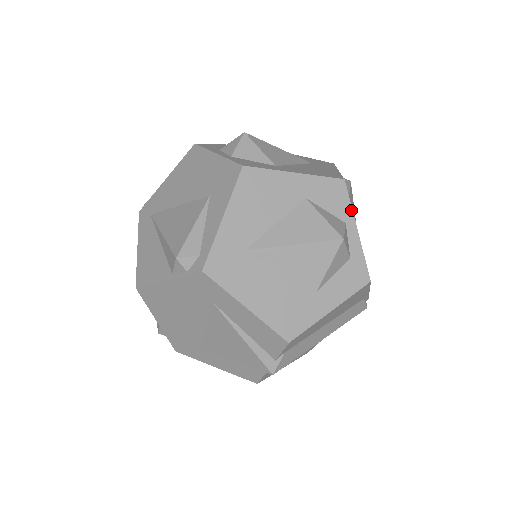
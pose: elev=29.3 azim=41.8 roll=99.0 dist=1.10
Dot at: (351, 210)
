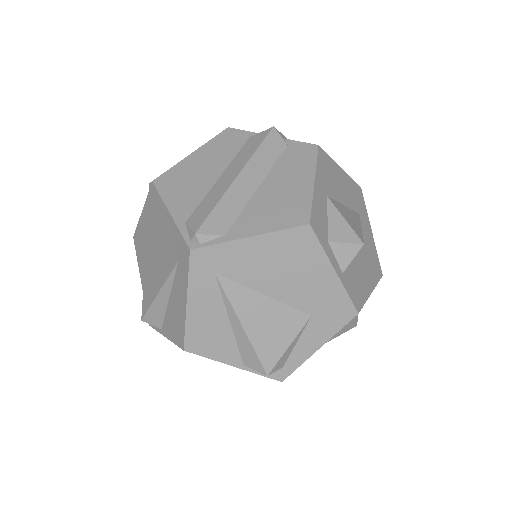
Dot at: occluded
